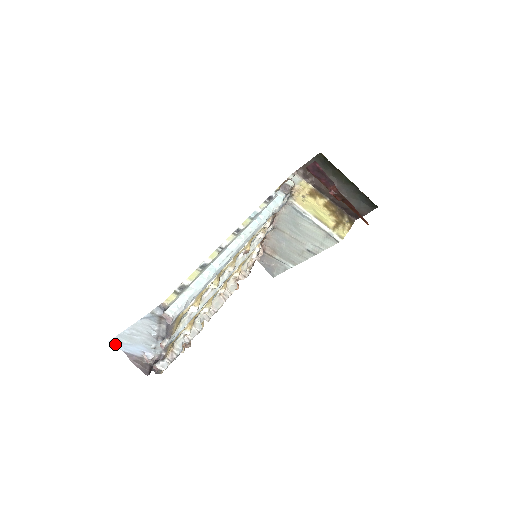
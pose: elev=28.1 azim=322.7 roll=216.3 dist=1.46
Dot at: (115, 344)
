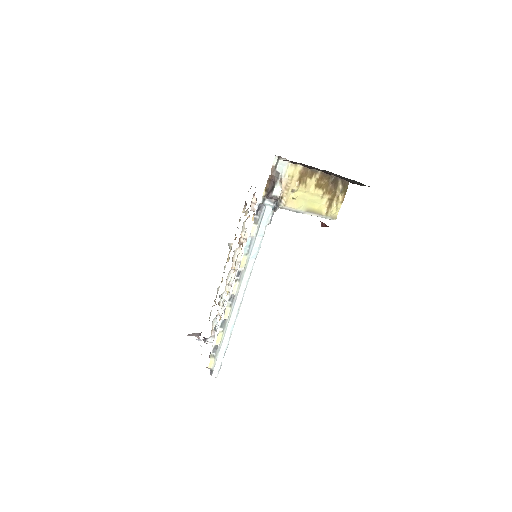
Dot at: occluded
